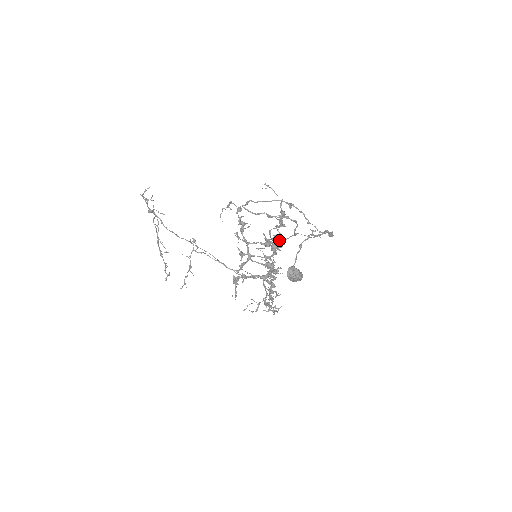
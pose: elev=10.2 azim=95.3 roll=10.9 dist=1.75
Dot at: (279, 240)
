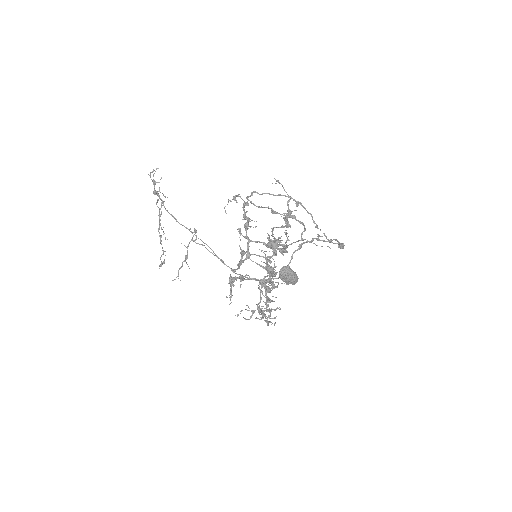
Dot at: (281, 240)
